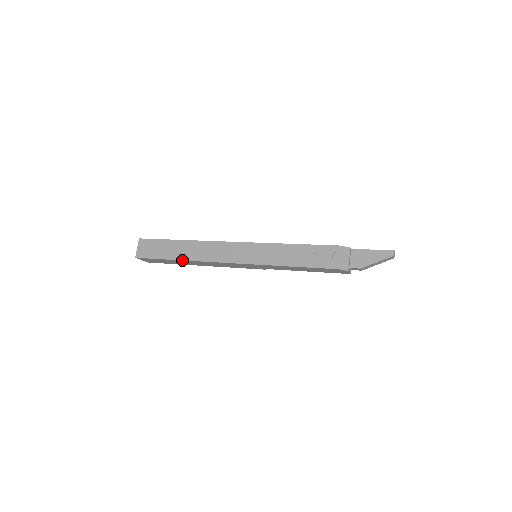
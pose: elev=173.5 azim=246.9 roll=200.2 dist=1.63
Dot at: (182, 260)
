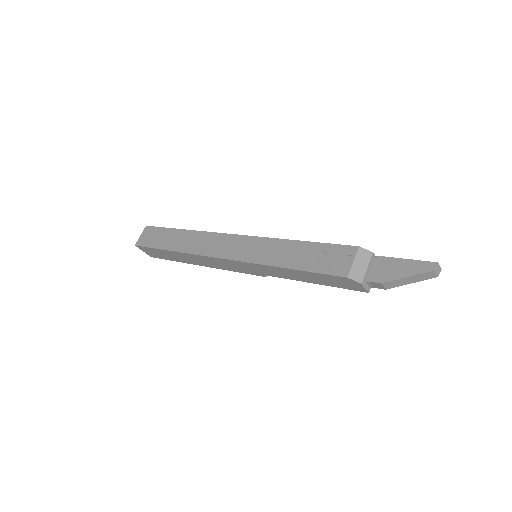
Dot at: (175, 251)
